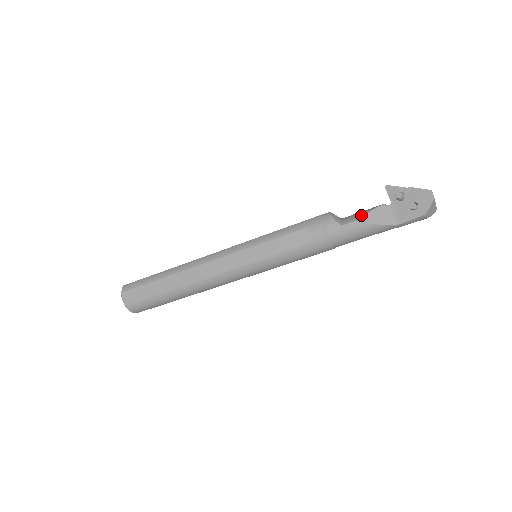
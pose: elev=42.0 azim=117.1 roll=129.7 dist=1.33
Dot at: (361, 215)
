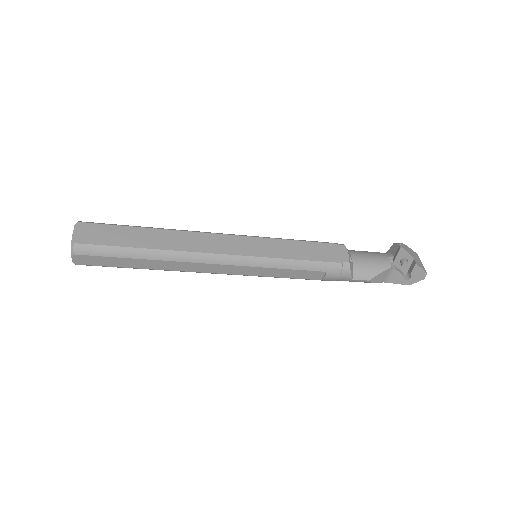
Dot at: (372, 276)
